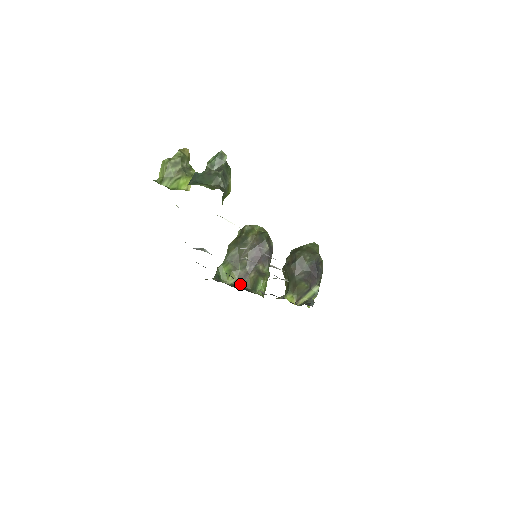
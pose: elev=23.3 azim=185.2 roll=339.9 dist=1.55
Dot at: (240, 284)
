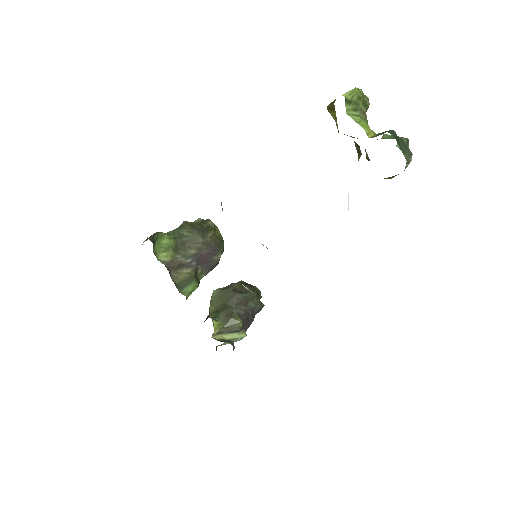
Dot at: (169, 269)
